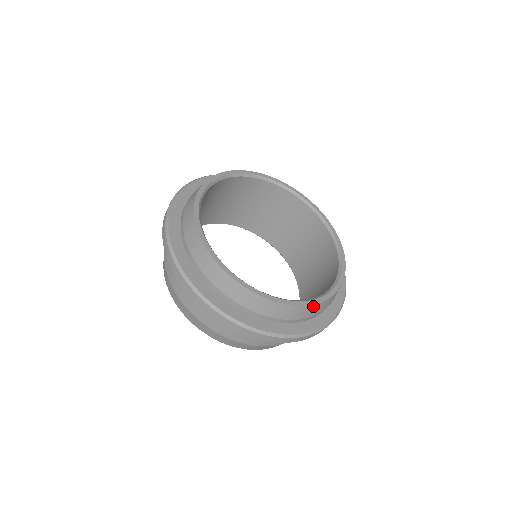
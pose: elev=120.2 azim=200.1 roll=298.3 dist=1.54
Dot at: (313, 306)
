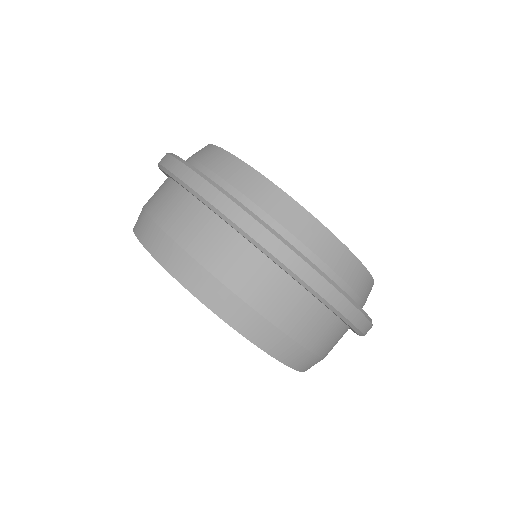
Dot at: occluded
